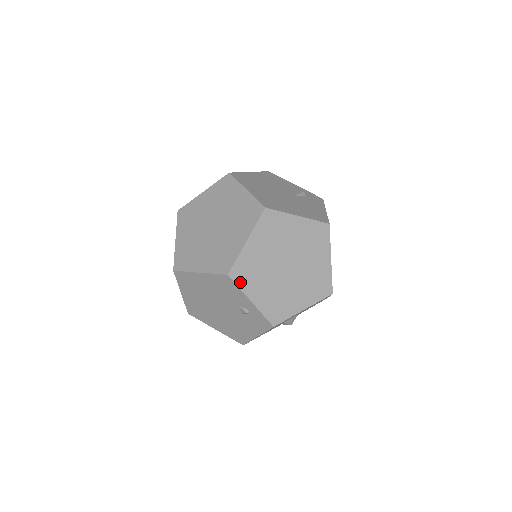
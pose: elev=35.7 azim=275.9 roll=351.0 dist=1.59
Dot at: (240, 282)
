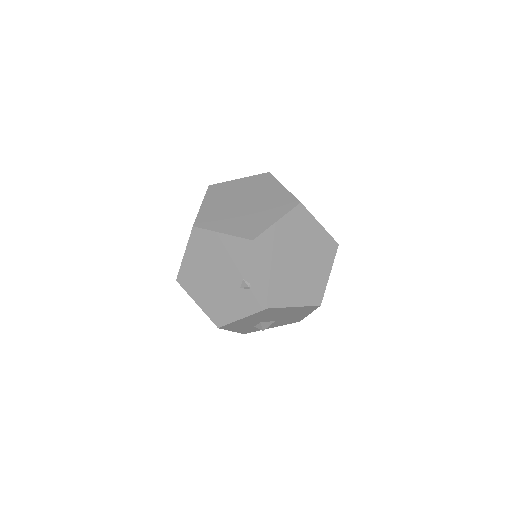
Dot at: (259, 252)
